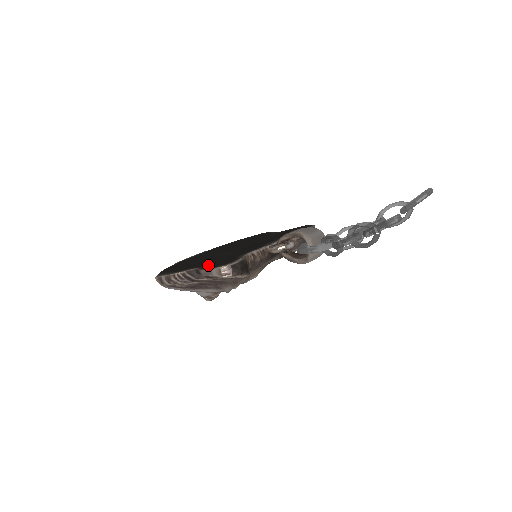
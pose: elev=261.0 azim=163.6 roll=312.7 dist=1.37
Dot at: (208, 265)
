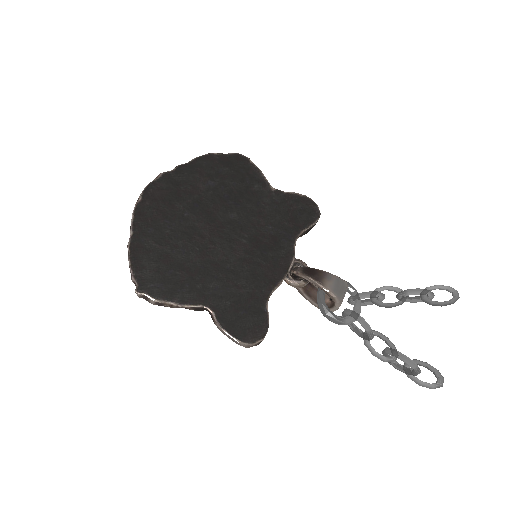
Dot at: (225, 313)
